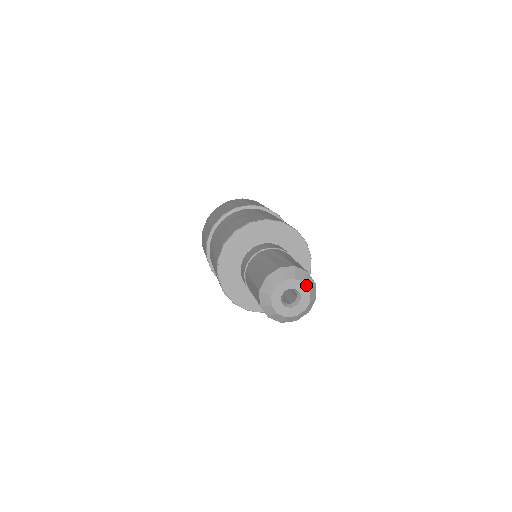
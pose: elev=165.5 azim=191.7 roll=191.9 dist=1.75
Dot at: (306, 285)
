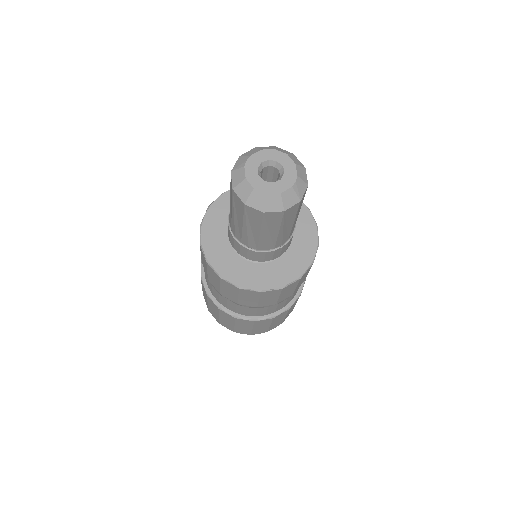
Dot at: (290, 157)
